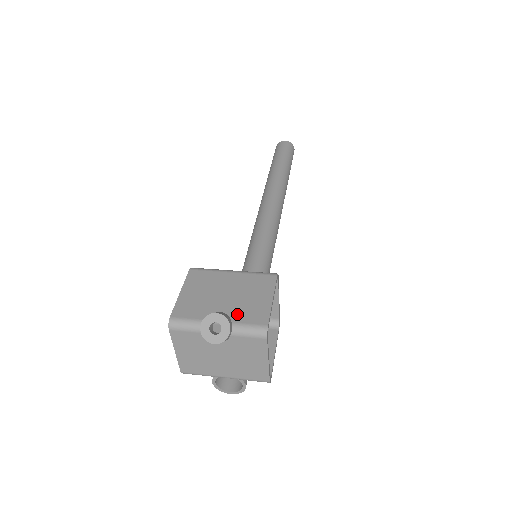
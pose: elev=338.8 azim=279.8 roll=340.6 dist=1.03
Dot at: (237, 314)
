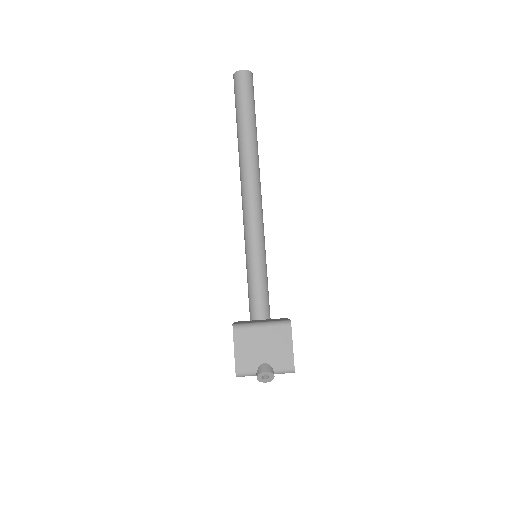
Dot at: (275, 363)
